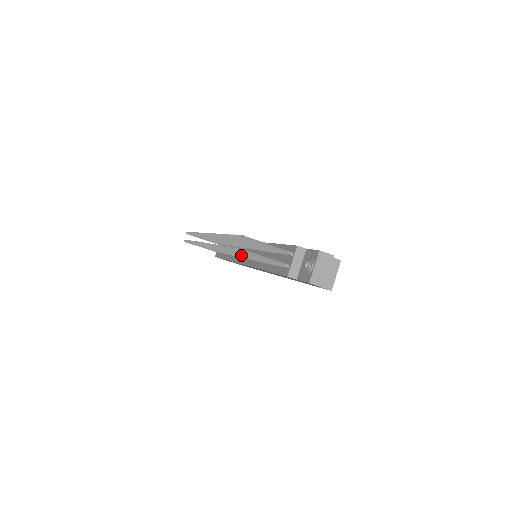
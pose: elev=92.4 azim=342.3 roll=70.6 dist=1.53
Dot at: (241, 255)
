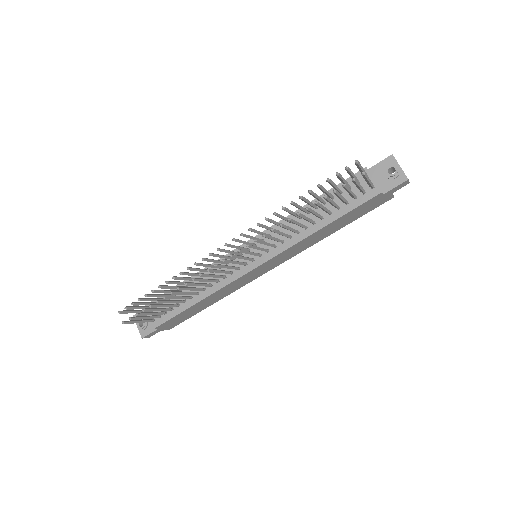
Dot at: (314, 214)
